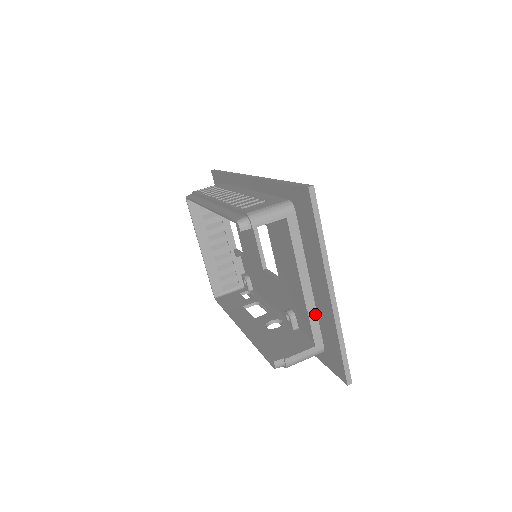
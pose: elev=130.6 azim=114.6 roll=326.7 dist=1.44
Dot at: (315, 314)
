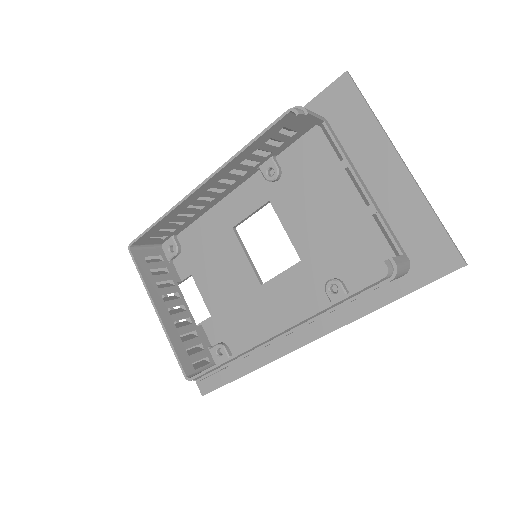
Dot at: (385, 220)
